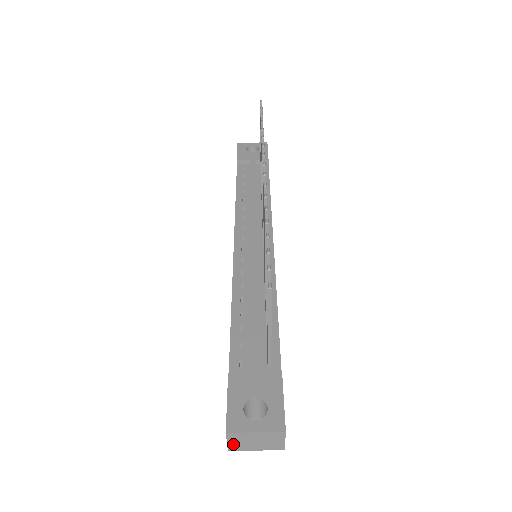
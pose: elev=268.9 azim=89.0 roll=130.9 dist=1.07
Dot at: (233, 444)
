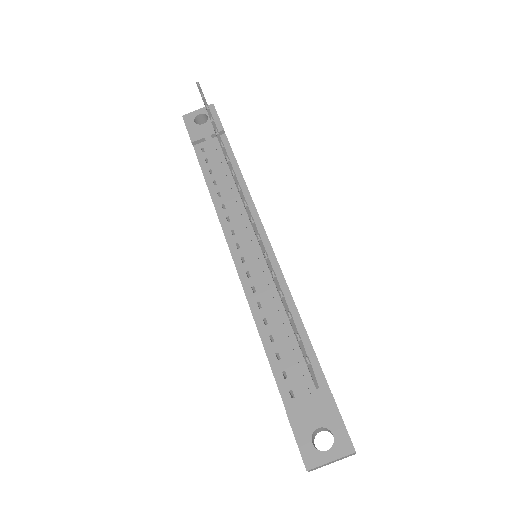
Dot at: occluded
